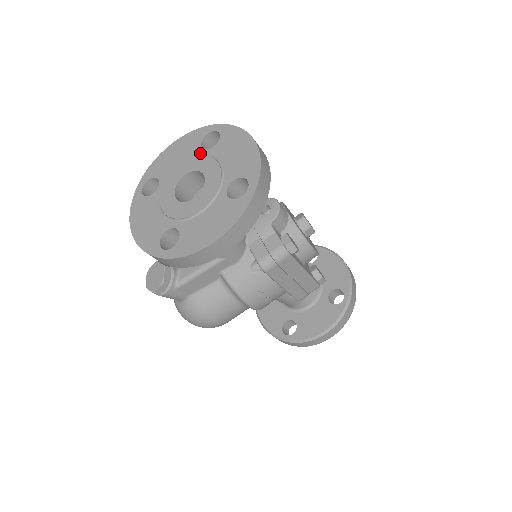
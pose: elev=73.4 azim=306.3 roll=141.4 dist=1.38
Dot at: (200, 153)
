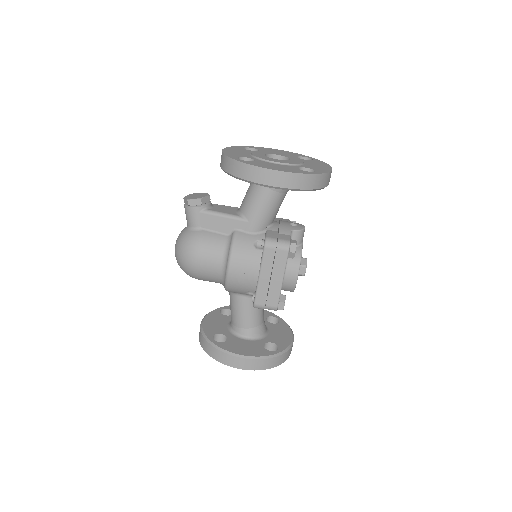
Dot at: occluded
